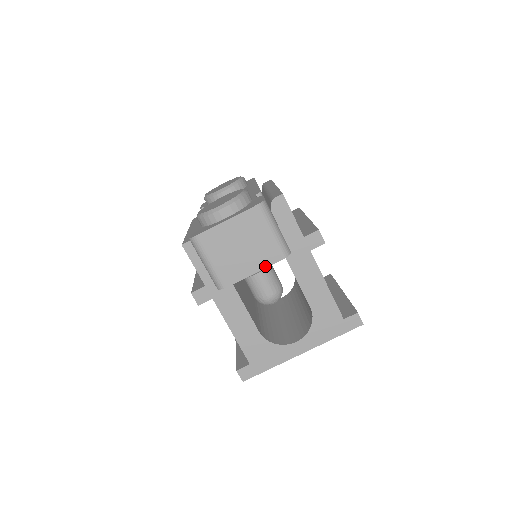
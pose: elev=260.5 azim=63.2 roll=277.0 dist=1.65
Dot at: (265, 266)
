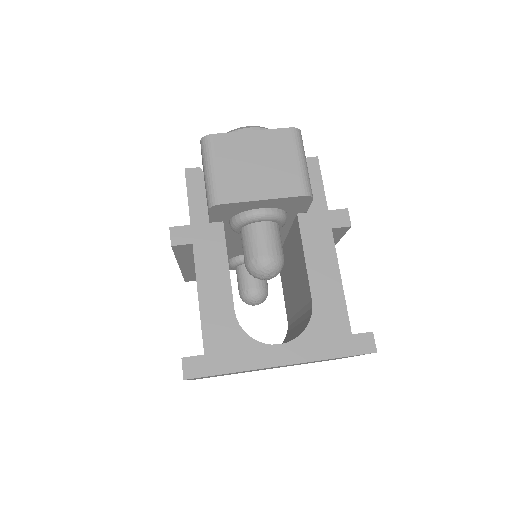
Dot at: (278, 196)
